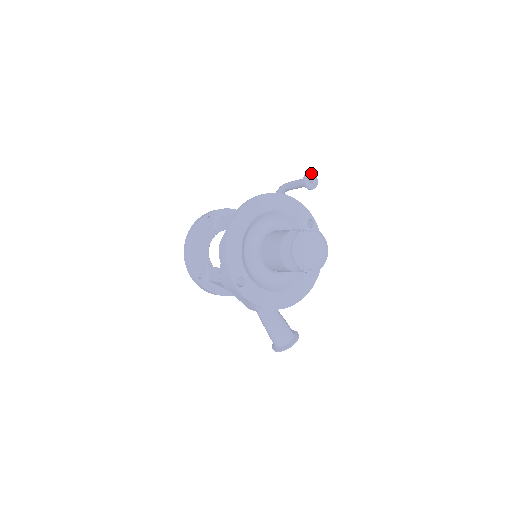
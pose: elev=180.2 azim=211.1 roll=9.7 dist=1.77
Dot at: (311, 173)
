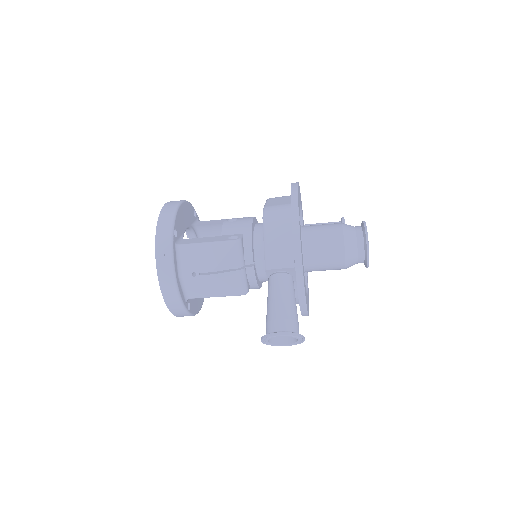
Dot at: occluded
